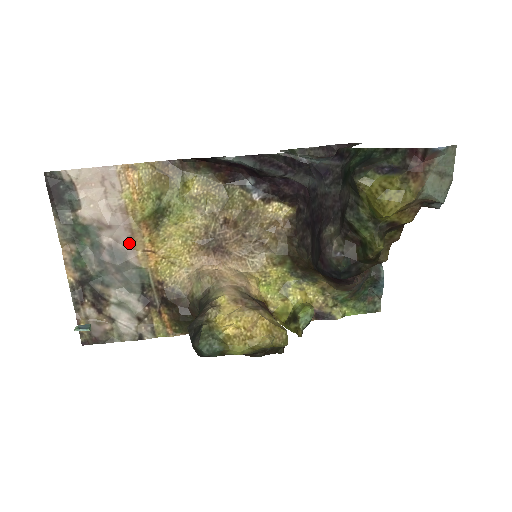
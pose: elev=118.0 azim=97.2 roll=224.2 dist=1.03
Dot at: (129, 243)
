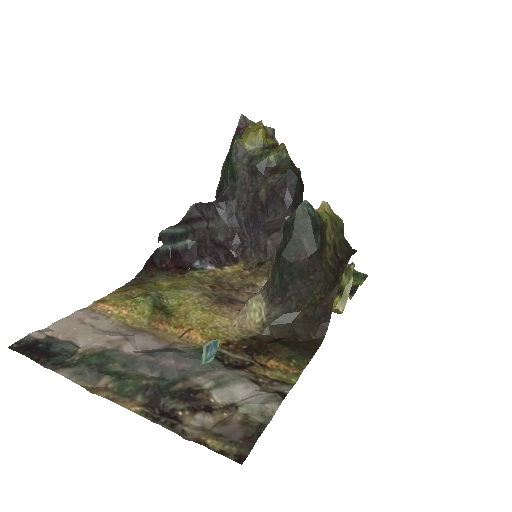
Dot at: (159, 343)
